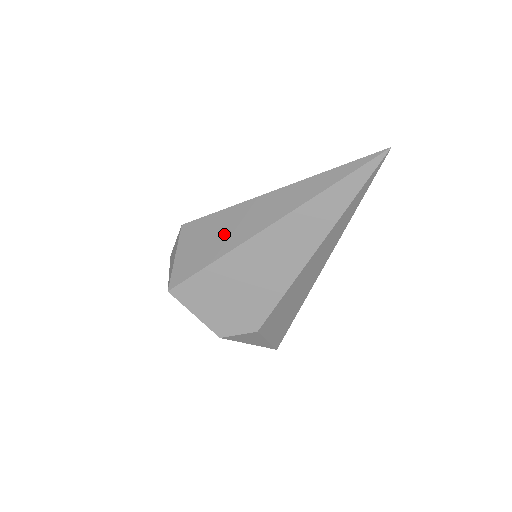
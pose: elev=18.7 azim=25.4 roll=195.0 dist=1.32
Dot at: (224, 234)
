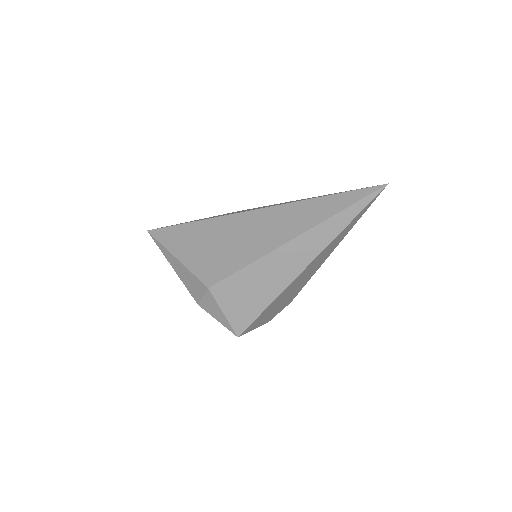
Dot at: (265, 283)
